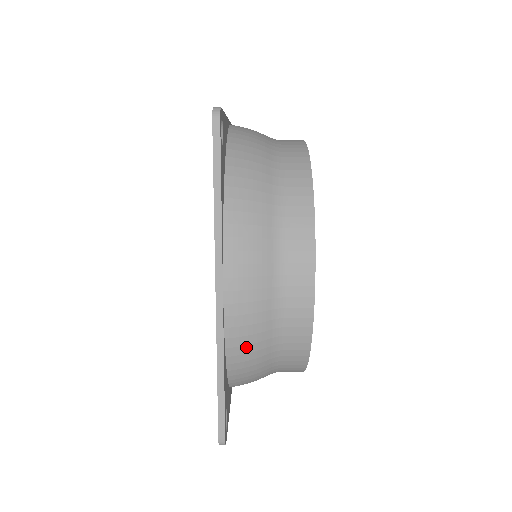
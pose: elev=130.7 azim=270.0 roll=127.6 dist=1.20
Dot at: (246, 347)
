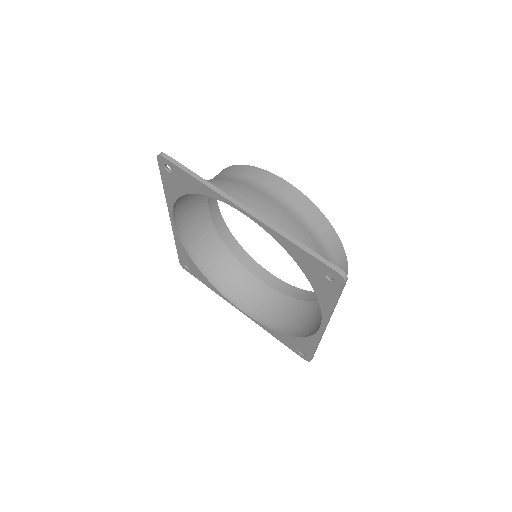
Dot at: occluded
